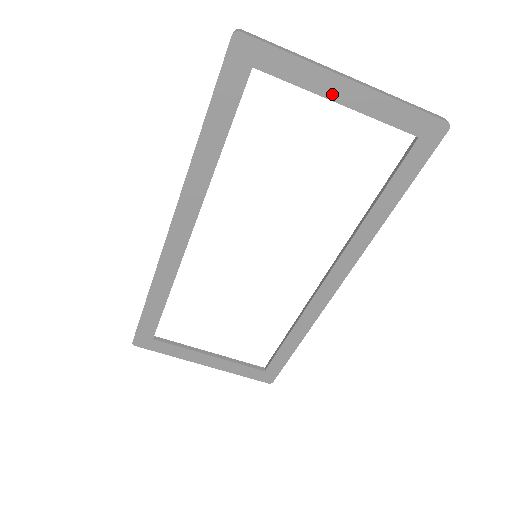
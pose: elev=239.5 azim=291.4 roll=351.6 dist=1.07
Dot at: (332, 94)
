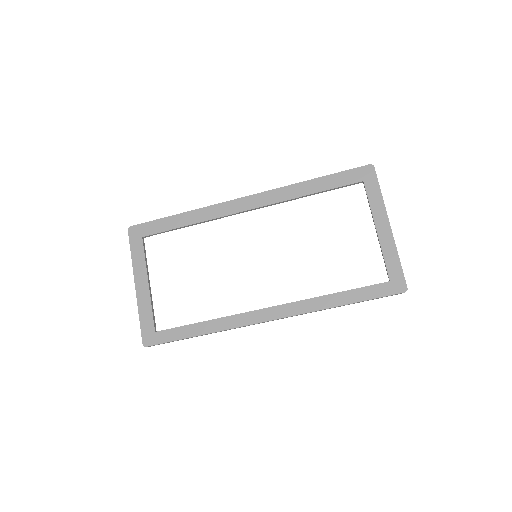
Dot at: (378, 223)
